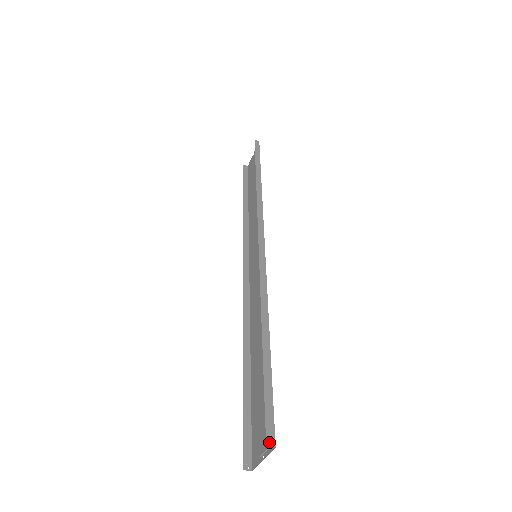
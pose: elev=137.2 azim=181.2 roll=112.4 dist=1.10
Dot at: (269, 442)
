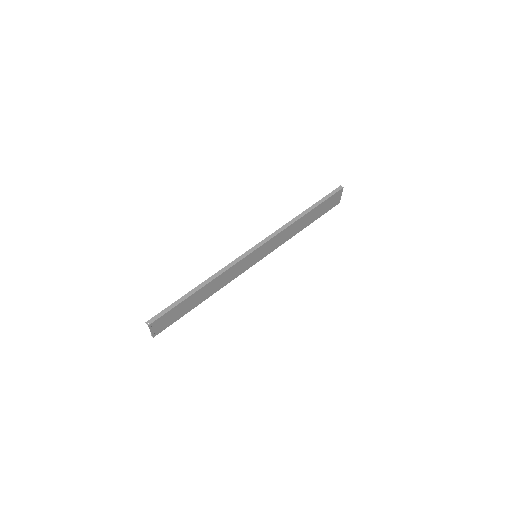
Dot at: (148, 322)
